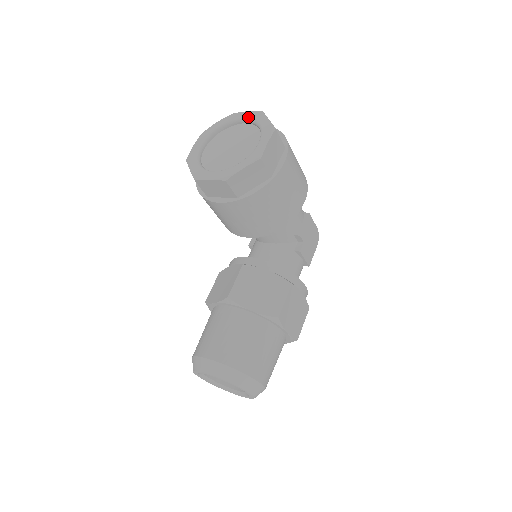
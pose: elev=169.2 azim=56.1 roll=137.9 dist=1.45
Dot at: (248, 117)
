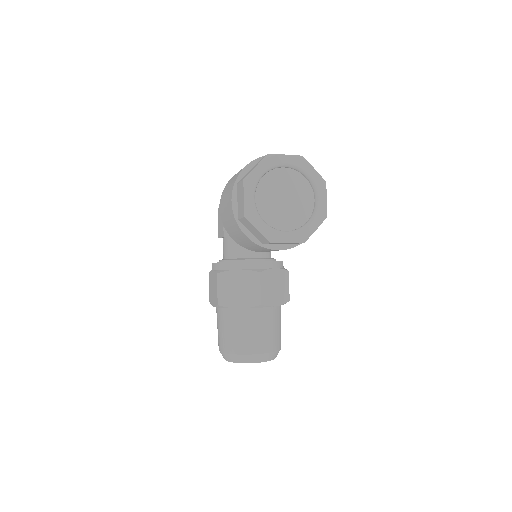
Dot at: (292, 164)
